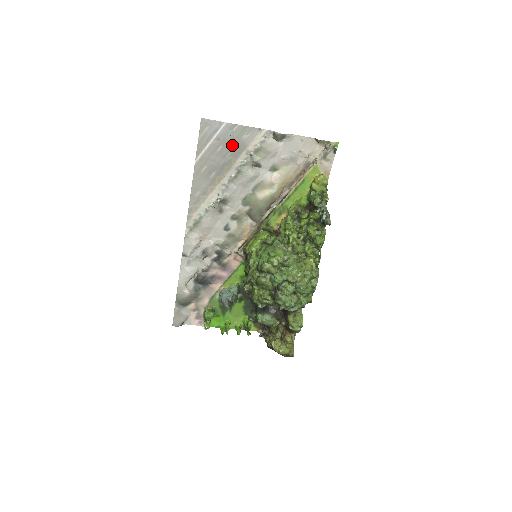
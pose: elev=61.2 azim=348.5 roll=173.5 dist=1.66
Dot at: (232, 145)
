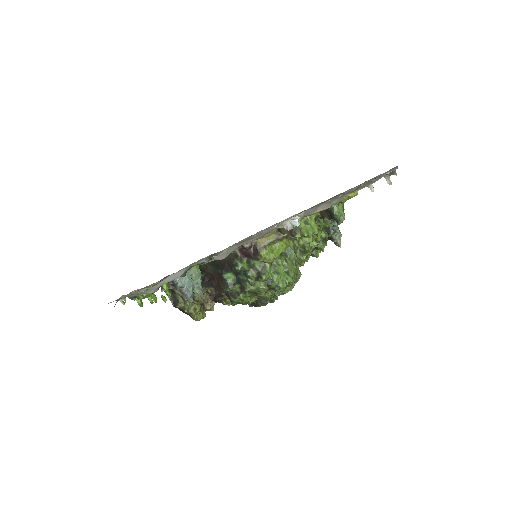
Dot at: (368, 181)
